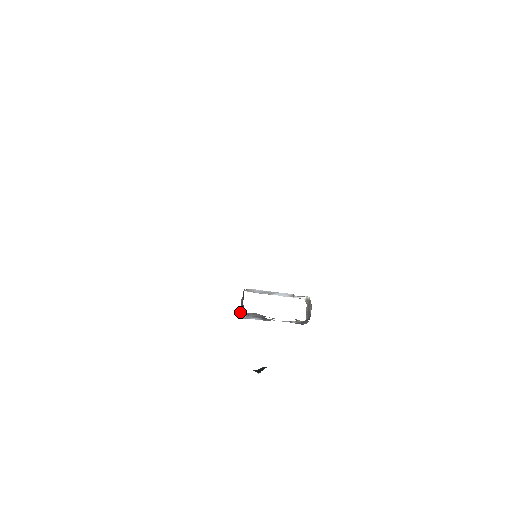
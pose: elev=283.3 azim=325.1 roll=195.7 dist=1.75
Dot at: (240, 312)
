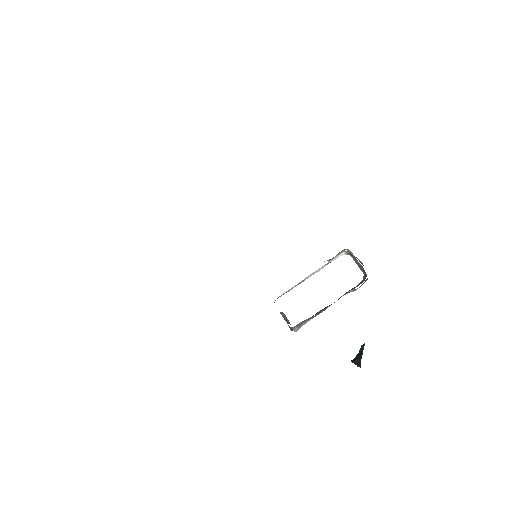
Dot at: occluded
